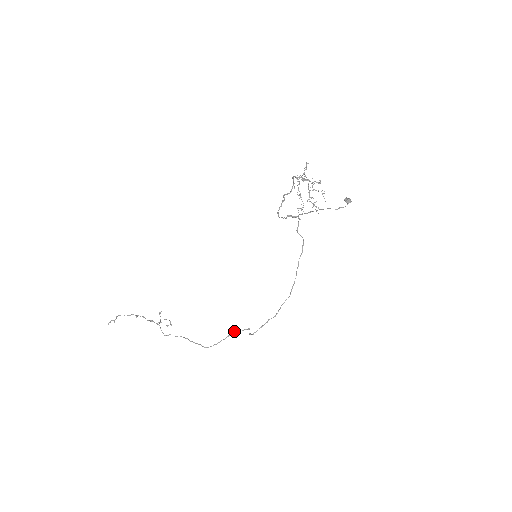
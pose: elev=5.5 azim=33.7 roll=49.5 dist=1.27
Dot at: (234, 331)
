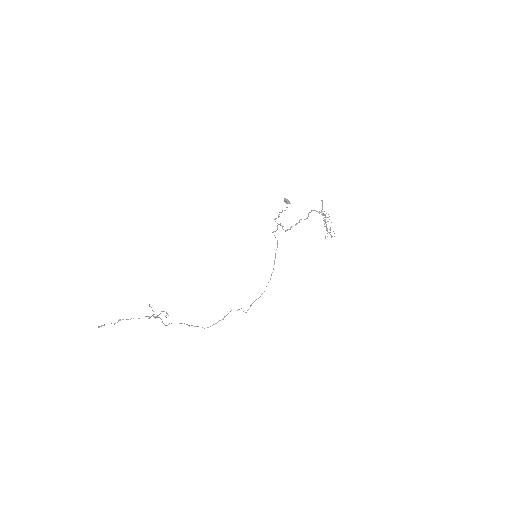
Dot at: occluded
